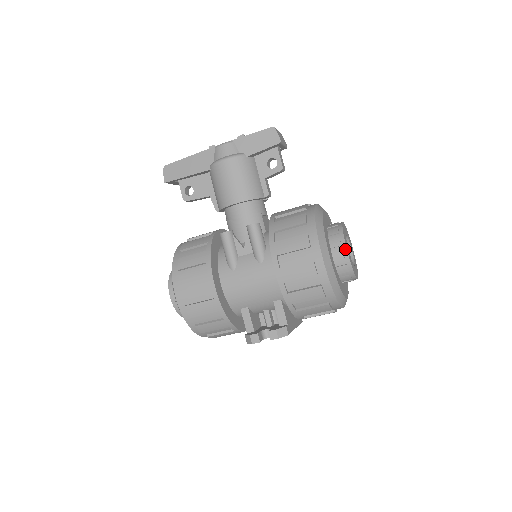
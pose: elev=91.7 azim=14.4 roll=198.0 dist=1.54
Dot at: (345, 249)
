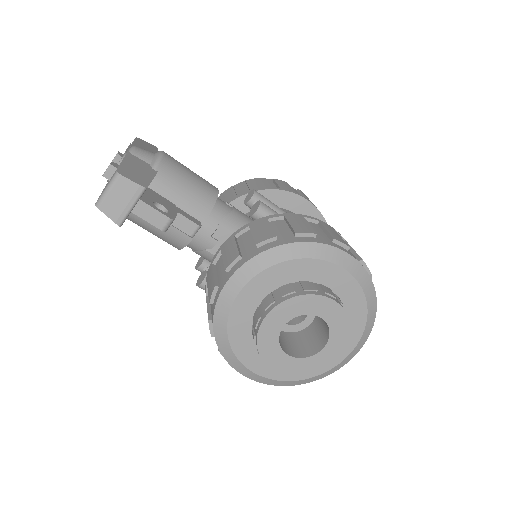
Dot at: (271, 367)
